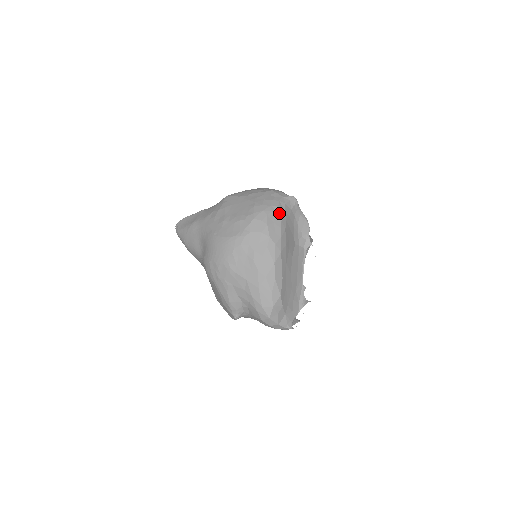
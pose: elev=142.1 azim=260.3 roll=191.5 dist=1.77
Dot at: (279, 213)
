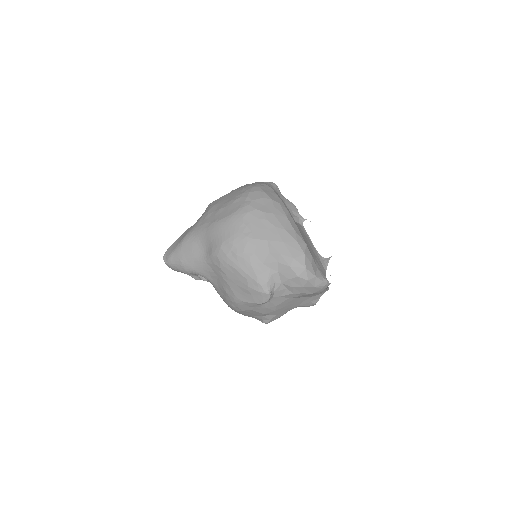
Dot at: (269, 187)
